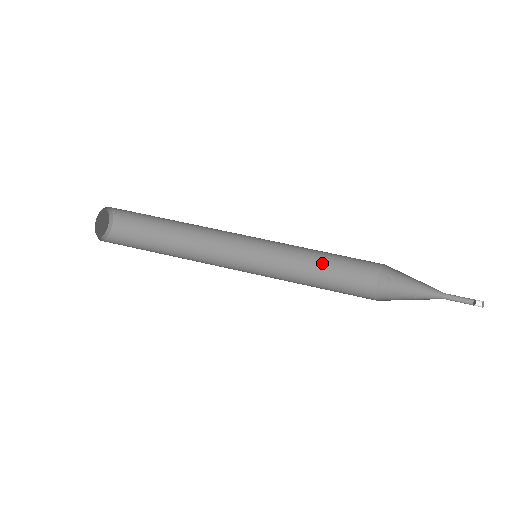
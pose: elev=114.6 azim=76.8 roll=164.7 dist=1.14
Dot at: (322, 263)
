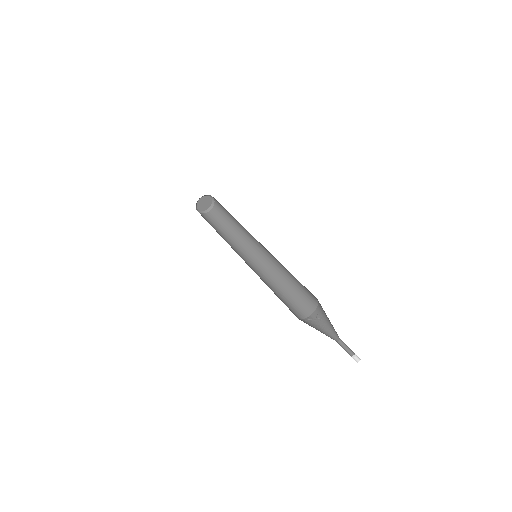
Dot at: (288, 287)
